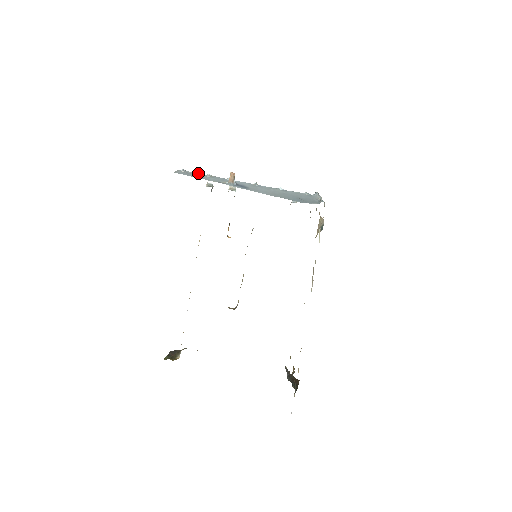
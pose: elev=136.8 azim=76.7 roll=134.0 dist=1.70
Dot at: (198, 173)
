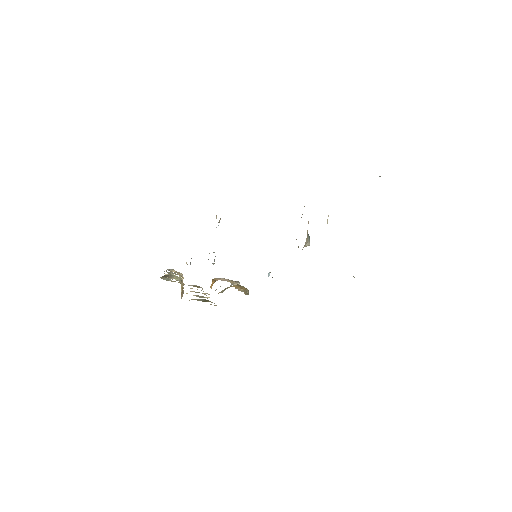
Dot at: occluded
